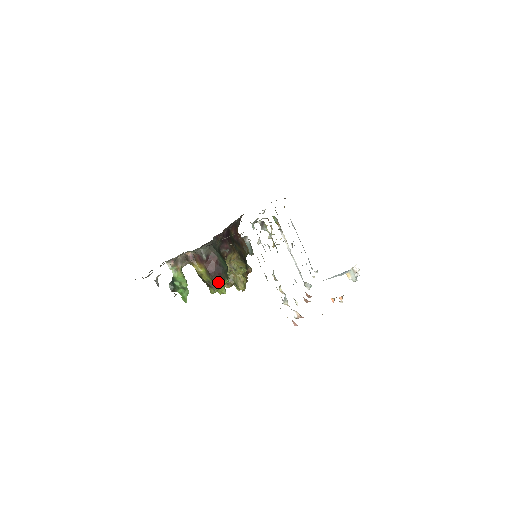
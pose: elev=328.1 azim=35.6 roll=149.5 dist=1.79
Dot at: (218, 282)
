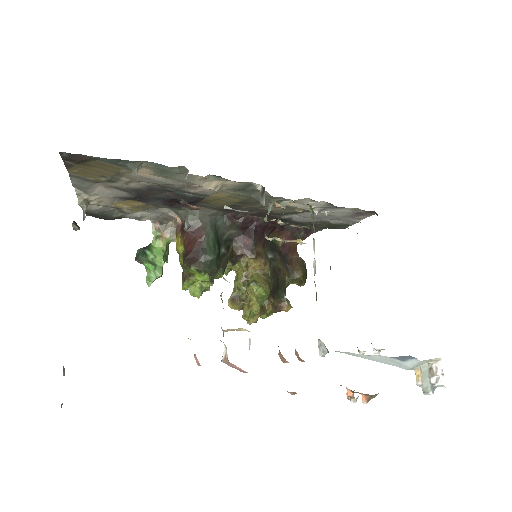
Dot at: (190, 272)
